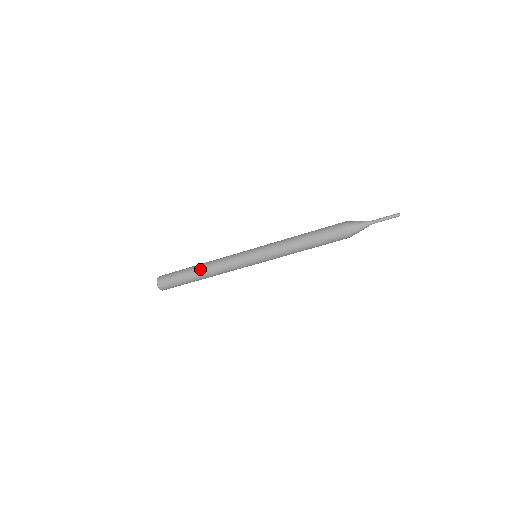
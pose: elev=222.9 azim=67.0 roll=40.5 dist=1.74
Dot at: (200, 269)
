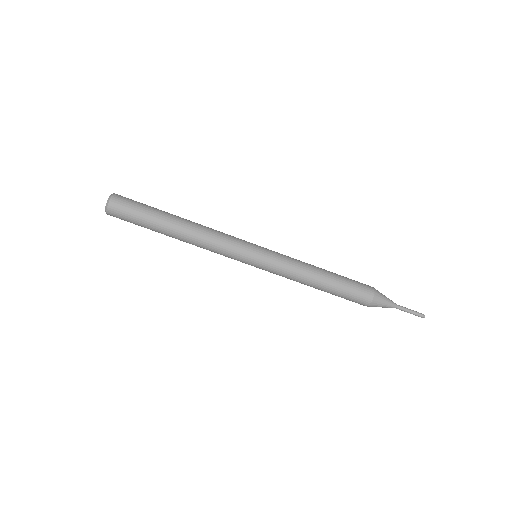
Dot at: occluded
